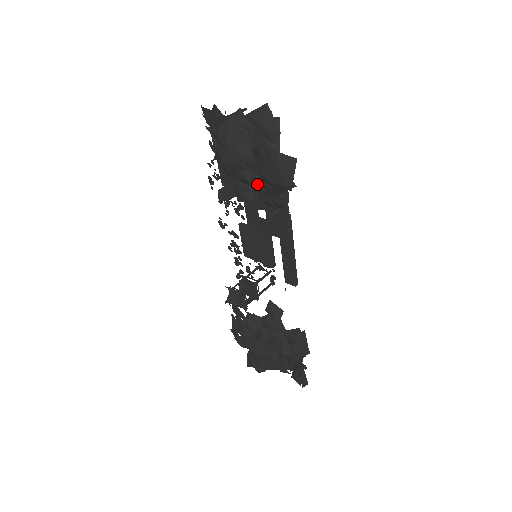
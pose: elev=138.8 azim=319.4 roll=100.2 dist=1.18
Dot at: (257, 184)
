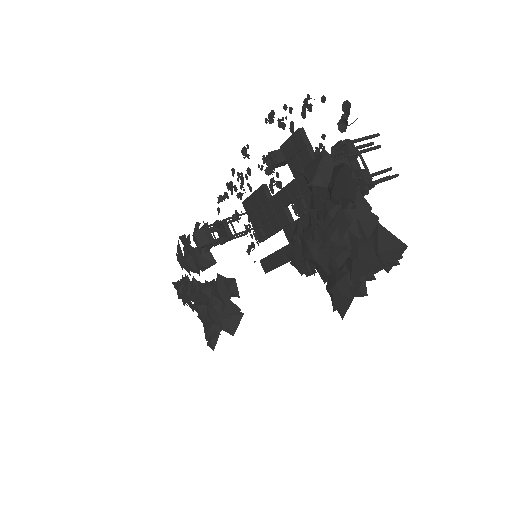
Dot at: occluded
